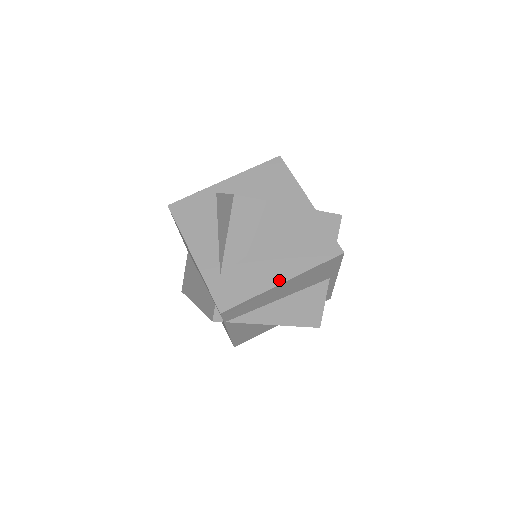
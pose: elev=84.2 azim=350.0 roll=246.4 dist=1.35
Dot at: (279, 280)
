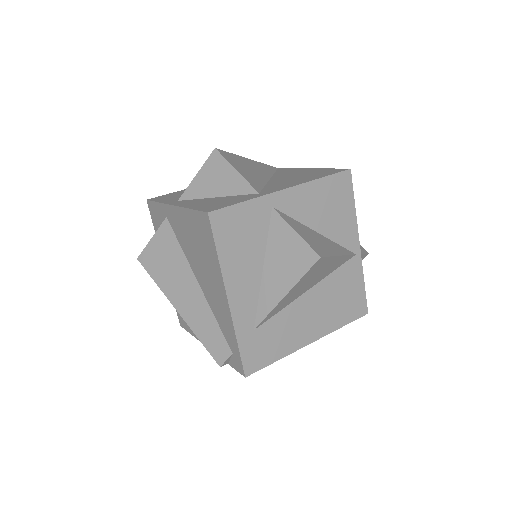
Dot at: (309, 340)
